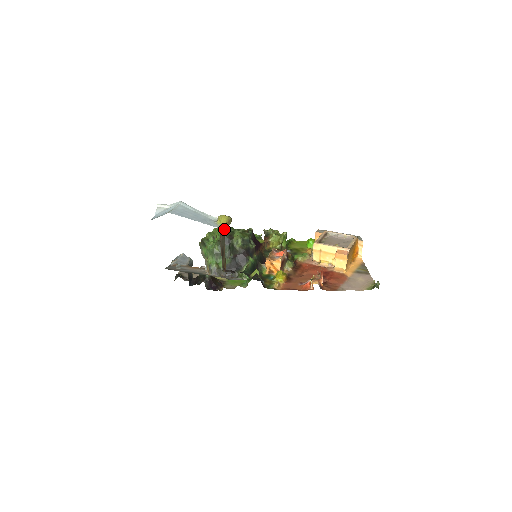
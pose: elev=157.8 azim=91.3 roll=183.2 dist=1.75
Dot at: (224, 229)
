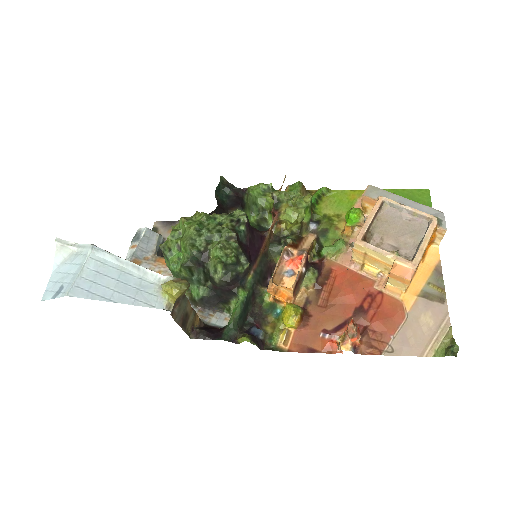
Dot at: (178, 298)
